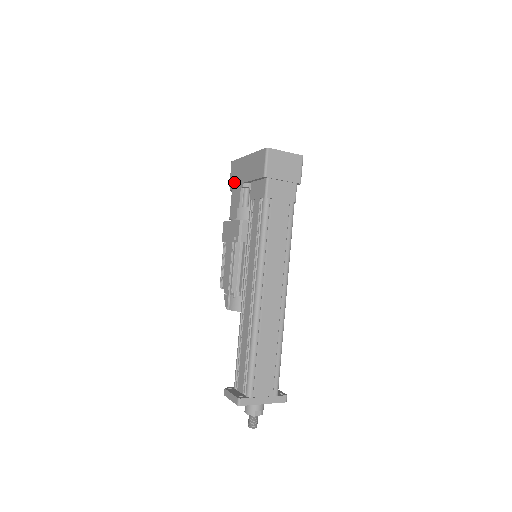
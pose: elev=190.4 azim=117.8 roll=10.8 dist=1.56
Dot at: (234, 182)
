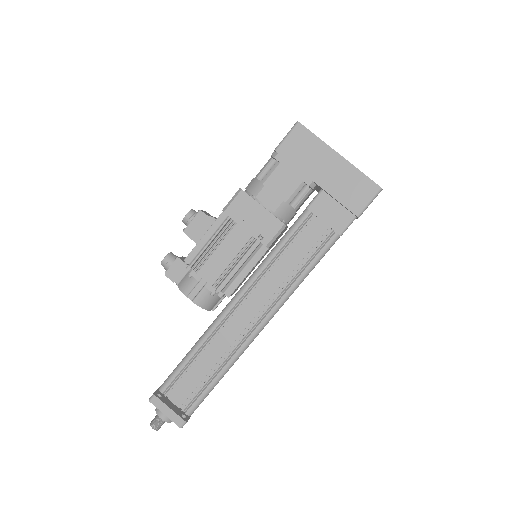
Dot at: (292, 158)
